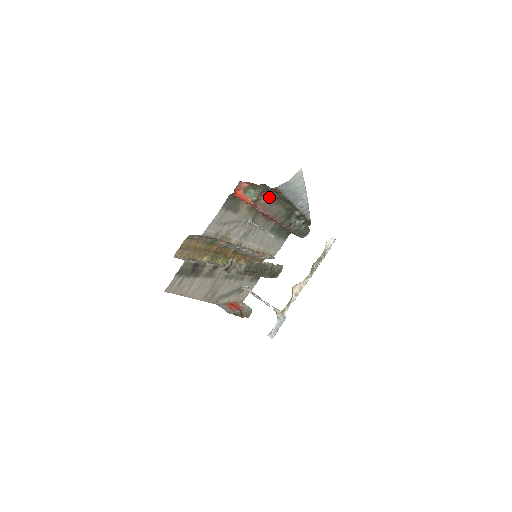
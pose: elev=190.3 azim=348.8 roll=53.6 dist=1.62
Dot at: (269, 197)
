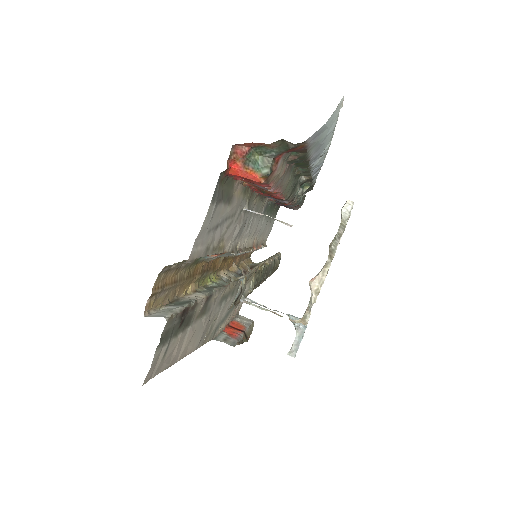
Dot at: (283, 163)
